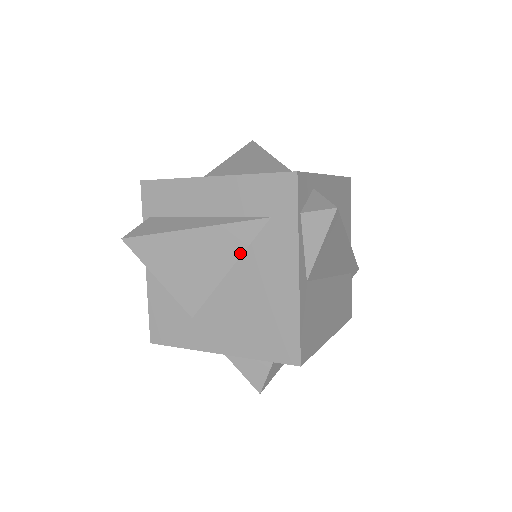
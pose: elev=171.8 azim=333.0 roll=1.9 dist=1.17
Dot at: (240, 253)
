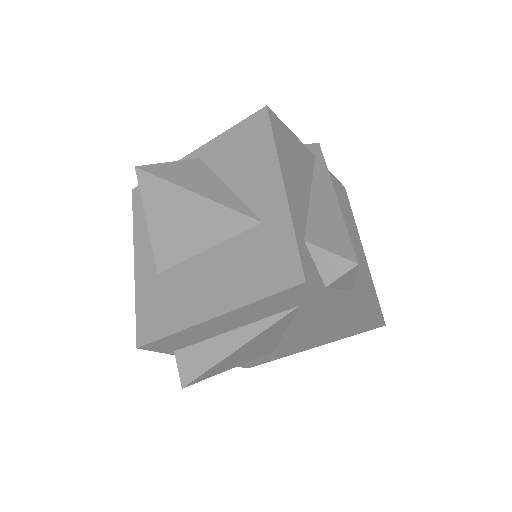
Dot at: (287, 325)
